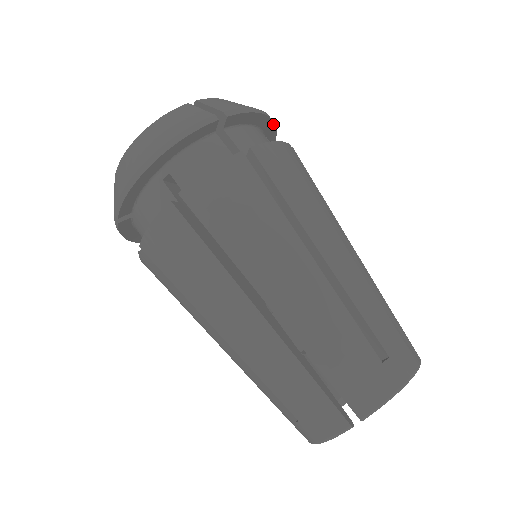
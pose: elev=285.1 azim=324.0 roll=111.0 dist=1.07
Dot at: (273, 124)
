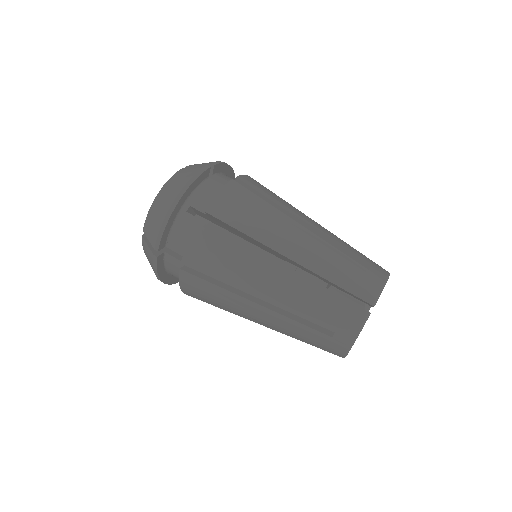
Dot at: (234, 175)
